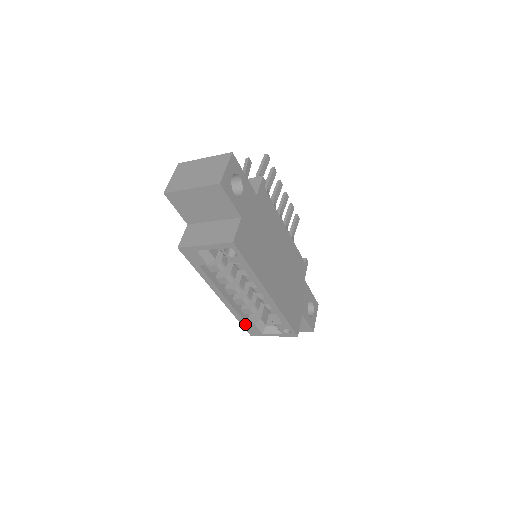
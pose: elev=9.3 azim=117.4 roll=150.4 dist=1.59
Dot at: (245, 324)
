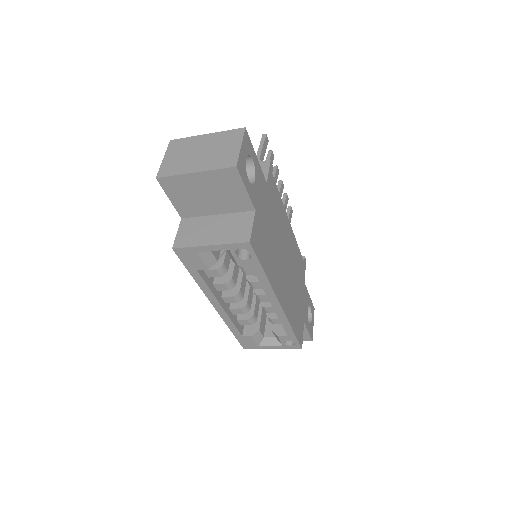
Dot at: (240, 336)
